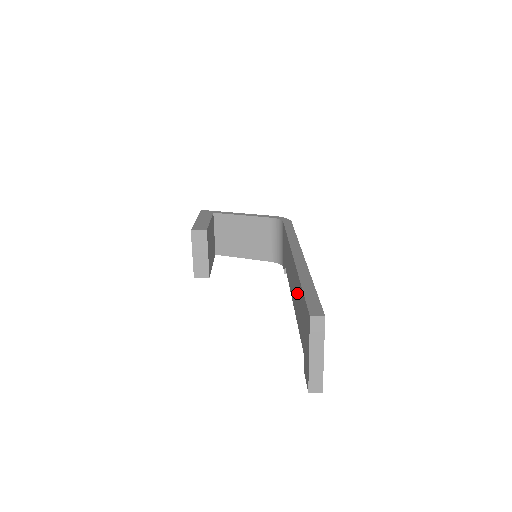
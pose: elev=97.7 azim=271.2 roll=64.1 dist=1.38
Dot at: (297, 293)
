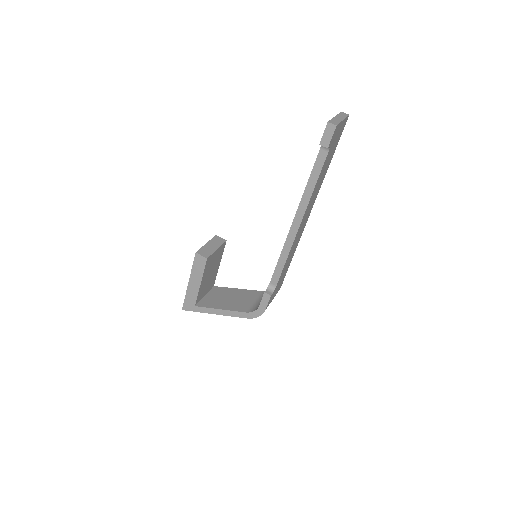
Dot at: occluded
